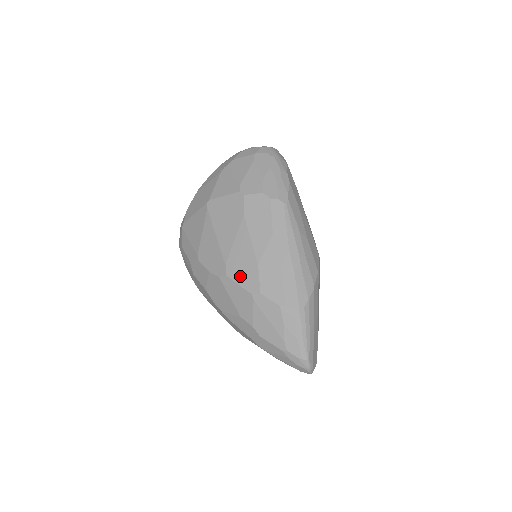
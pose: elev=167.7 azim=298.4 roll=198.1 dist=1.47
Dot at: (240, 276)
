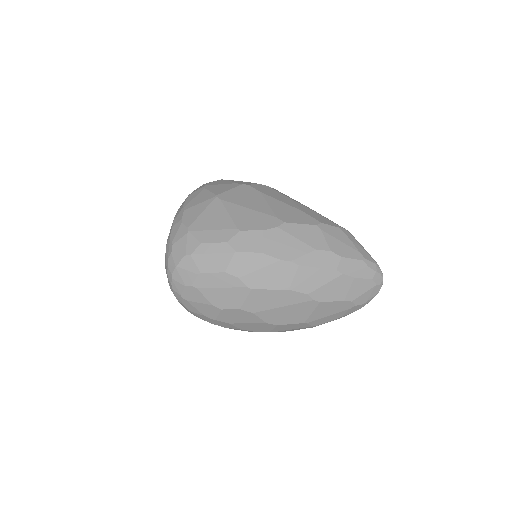
Dot at: (296, 219)
